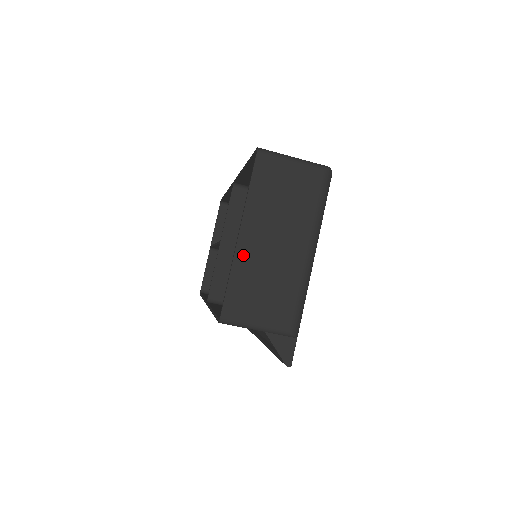
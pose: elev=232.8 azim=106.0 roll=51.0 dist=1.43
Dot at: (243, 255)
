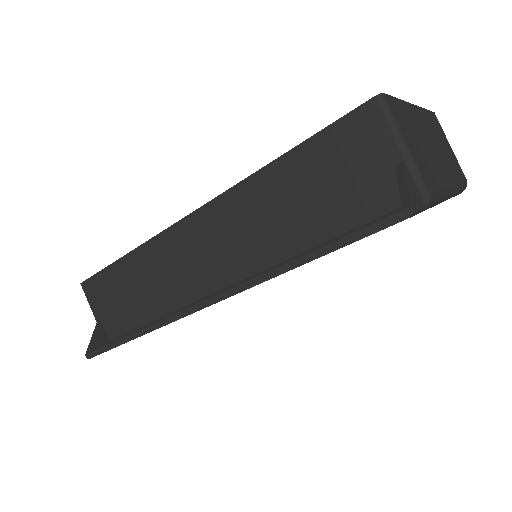
Dot at: (412, 112)
